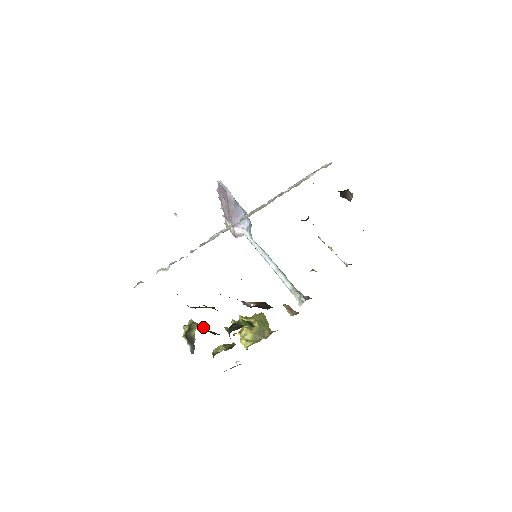
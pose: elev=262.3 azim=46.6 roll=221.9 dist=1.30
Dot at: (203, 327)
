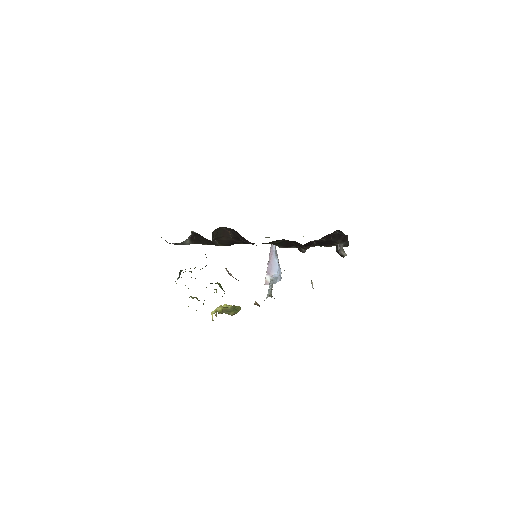
Dot at: occluded
